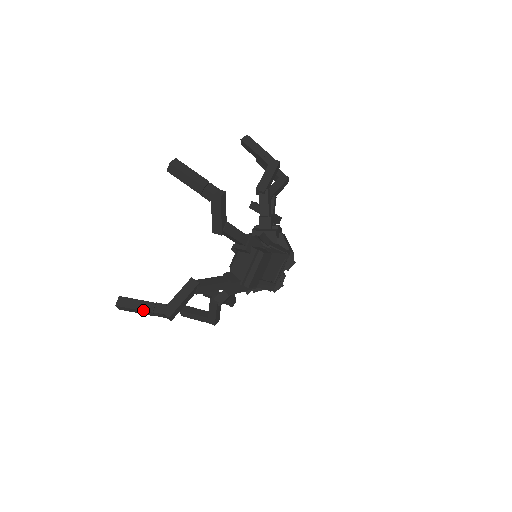
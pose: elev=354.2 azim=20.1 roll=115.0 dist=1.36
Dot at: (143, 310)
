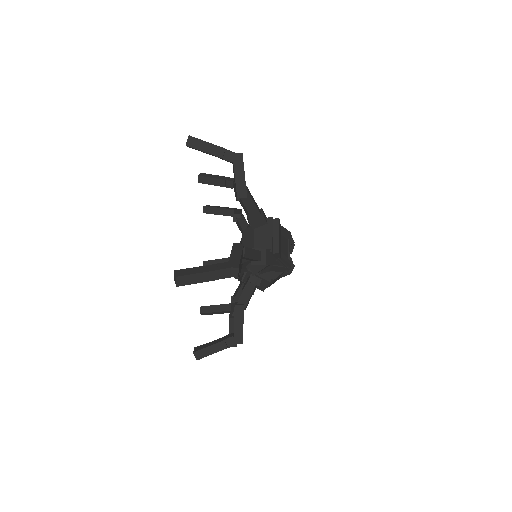
Dot at: (208, 271)
